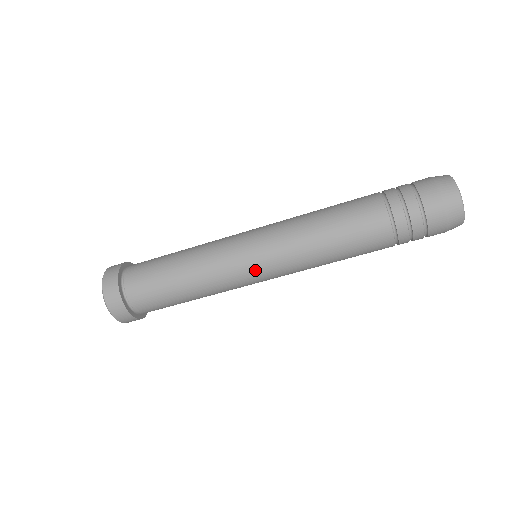
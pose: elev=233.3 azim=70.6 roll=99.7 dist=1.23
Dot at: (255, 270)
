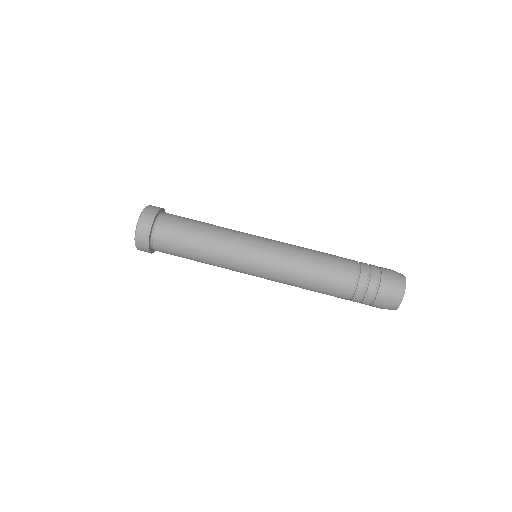
Dot at: (252, 266)
